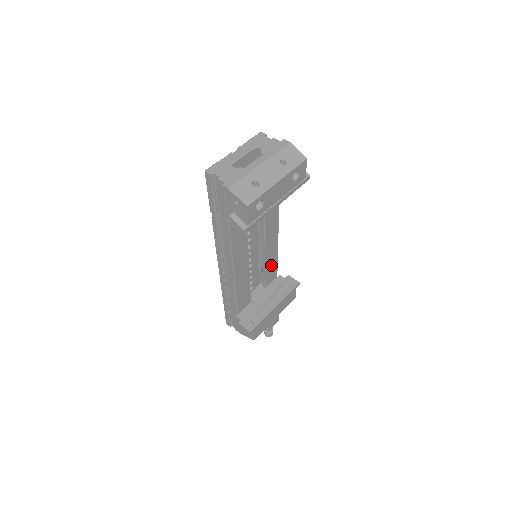
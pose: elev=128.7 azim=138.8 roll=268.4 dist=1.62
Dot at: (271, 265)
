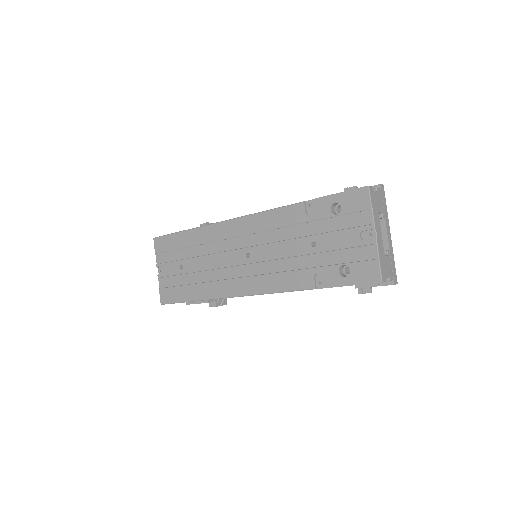
Dot at: occluded
